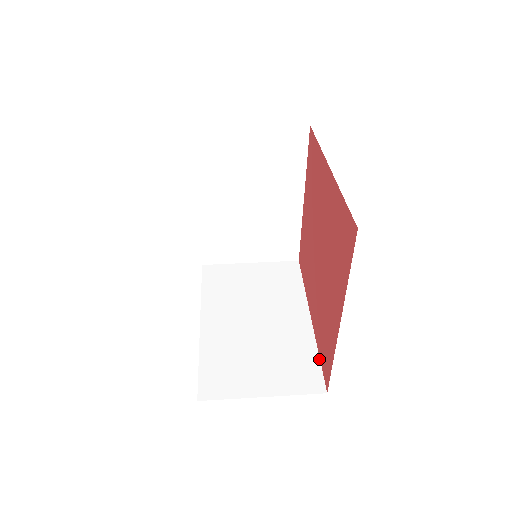
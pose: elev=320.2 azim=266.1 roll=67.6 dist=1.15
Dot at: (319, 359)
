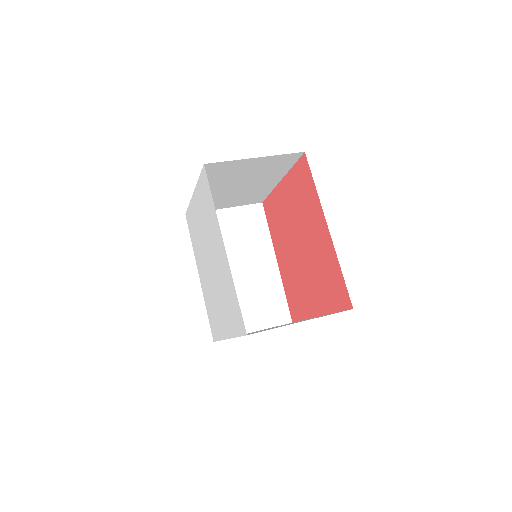
Dot at: (286, 297)
